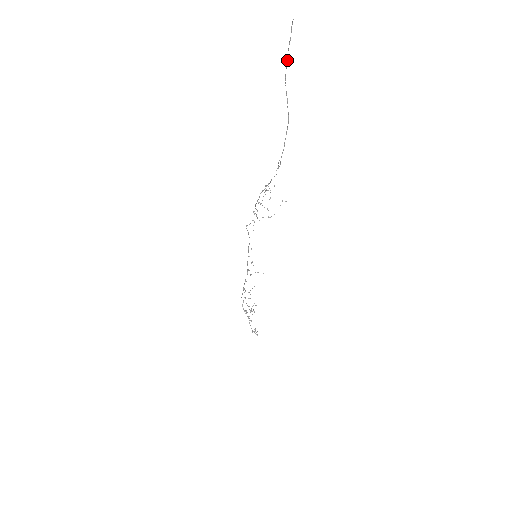
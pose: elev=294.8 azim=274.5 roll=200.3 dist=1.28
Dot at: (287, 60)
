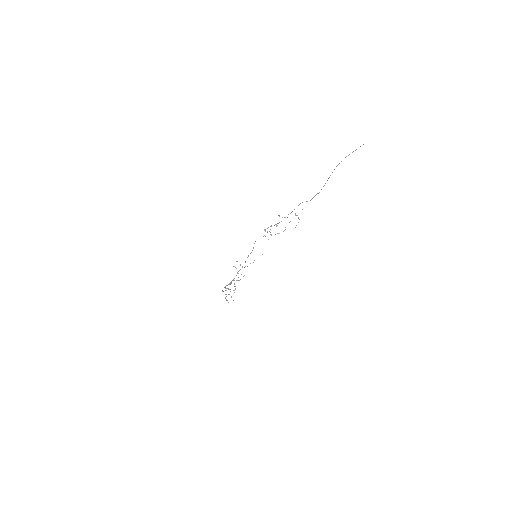
Dot at: occluded
